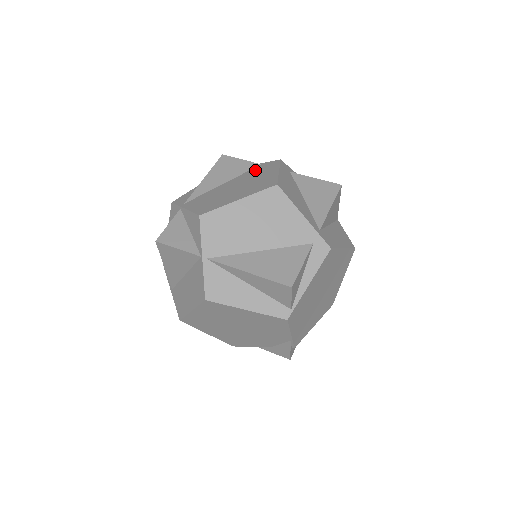
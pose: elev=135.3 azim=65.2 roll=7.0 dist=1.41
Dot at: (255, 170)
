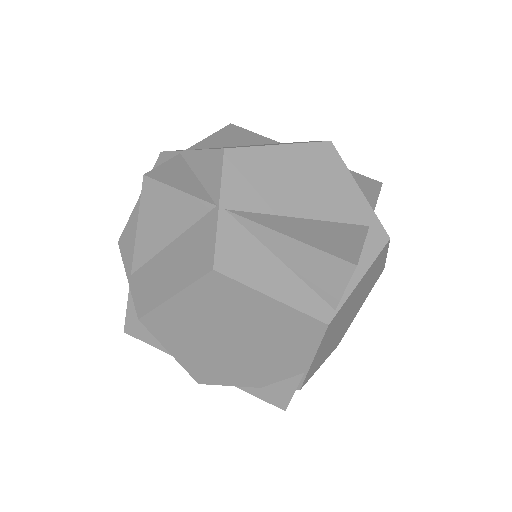
Dot at: occluded
